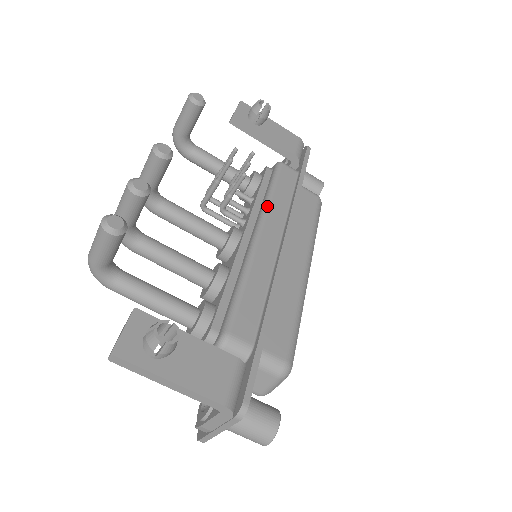
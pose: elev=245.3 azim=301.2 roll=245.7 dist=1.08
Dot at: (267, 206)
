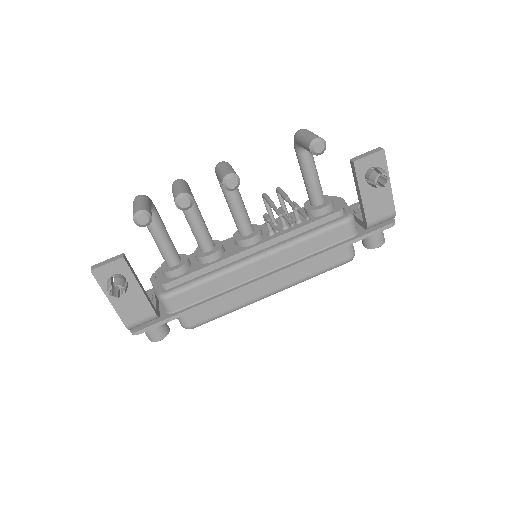
Dot at: (289, 246)
